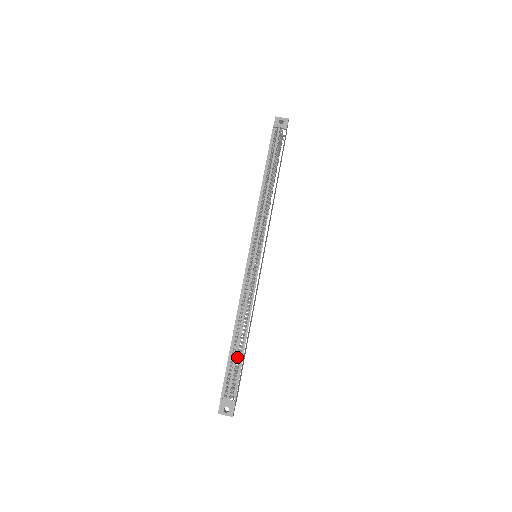
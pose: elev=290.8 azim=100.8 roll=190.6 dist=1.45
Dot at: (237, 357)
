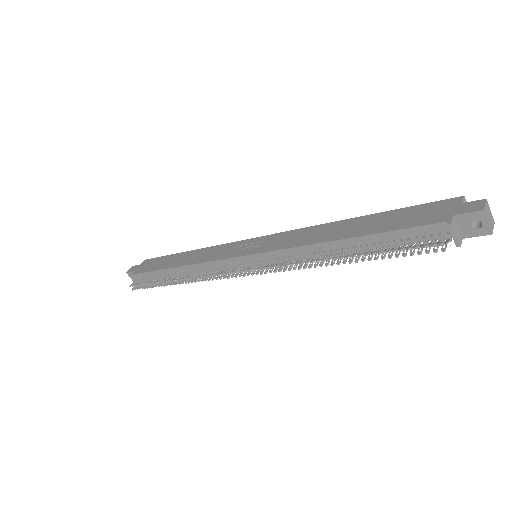
Dot at: occluded
